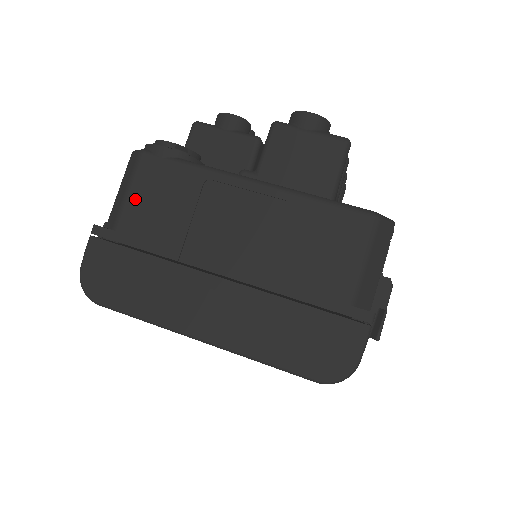
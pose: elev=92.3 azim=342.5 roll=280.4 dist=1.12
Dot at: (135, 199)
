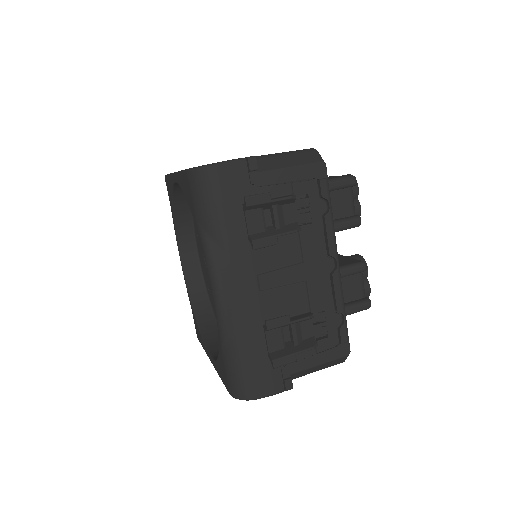
Dot at: occluded
